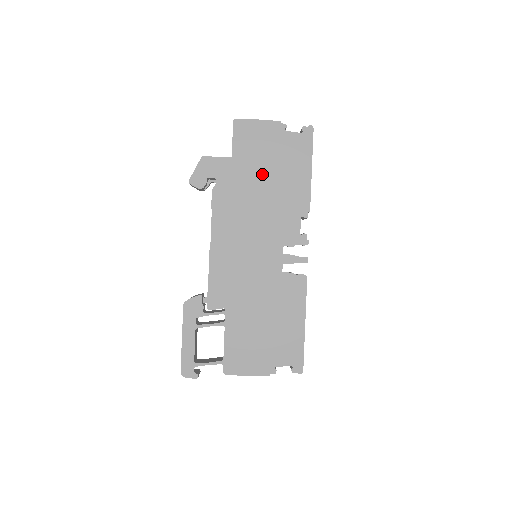
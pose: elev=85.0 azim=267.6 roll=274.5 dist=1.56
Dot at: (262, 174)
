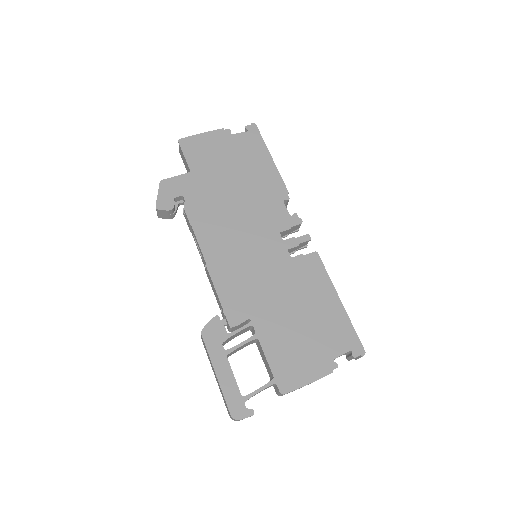
Dot at: (227, 176)
